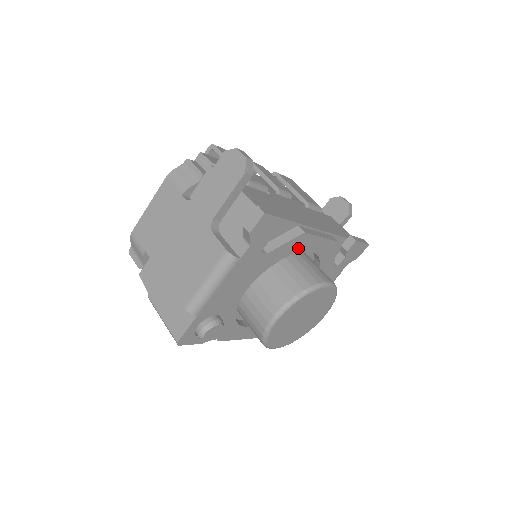
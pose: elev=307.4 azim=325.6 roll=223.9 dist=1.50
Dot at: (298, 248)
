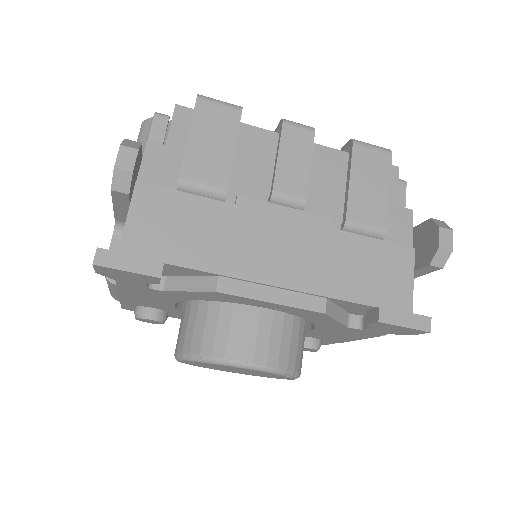
Dot at: (226, 299)
